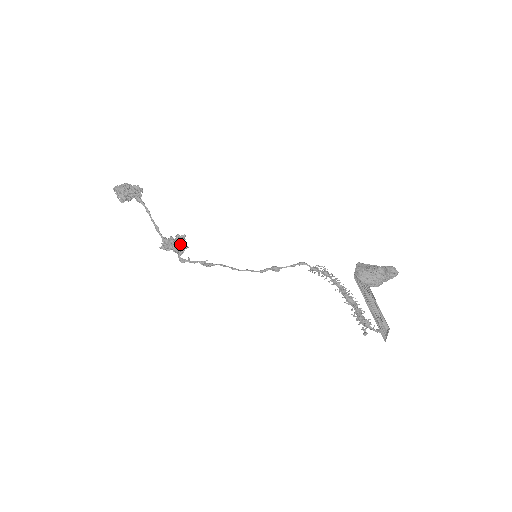
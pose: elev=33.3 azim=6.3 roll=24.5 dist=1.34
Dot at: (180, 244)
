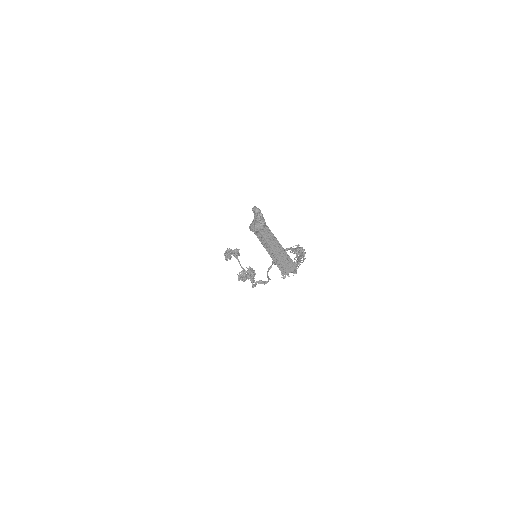
Dot at: (248, 274)
